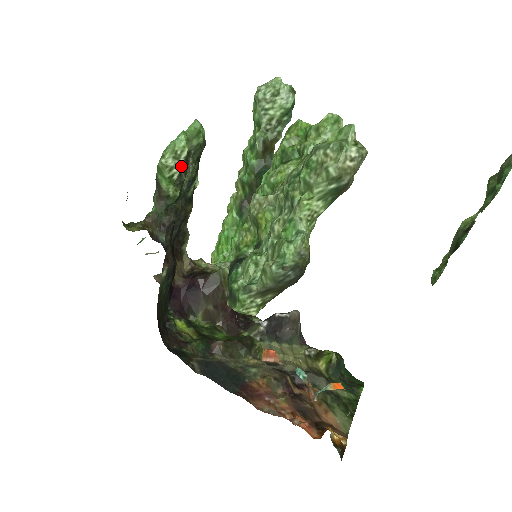
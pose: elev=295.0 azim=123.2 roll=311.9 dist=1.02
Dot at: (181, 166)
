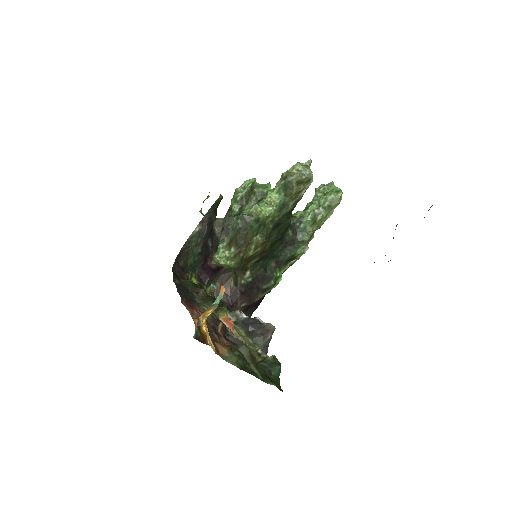
Dot at: (244, 193)
